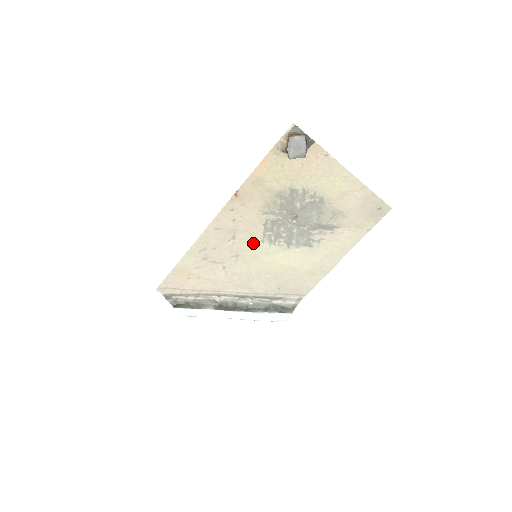
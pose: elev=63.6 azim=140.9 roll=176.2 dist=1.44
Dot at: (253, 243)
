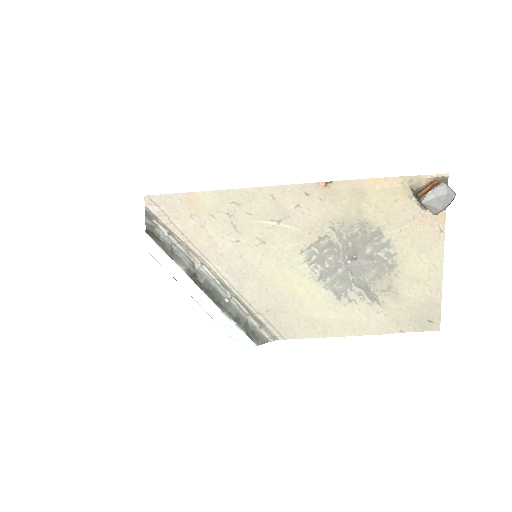
Dot at: (291, 245)
